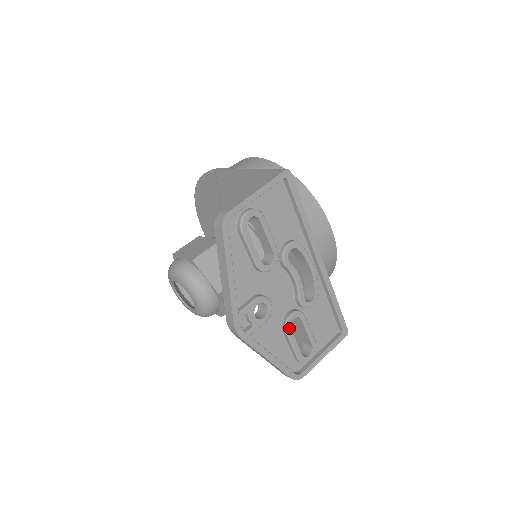
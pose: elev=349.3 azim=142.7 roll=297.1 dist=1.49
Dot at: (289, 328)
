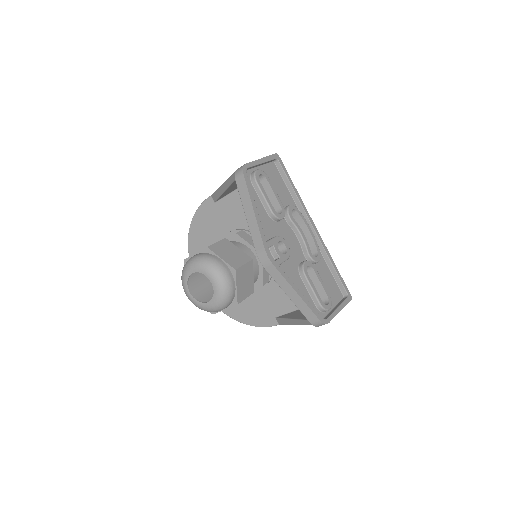
Dot at: (306, 272)
